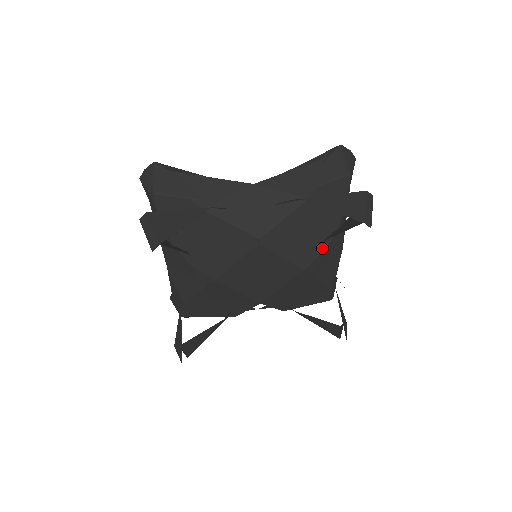
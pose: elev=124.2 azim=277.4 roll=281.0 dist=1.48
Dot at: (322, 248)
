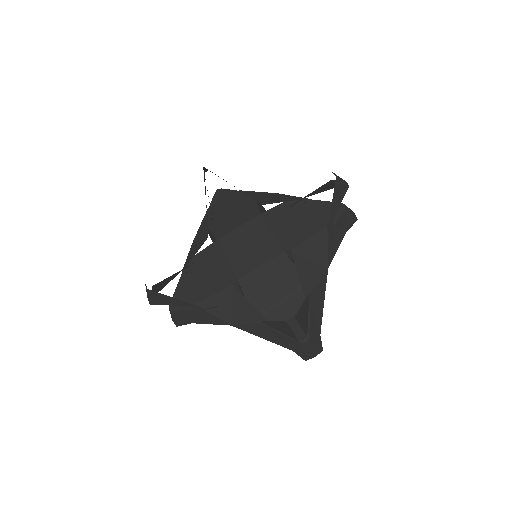
Dot at: occluded
